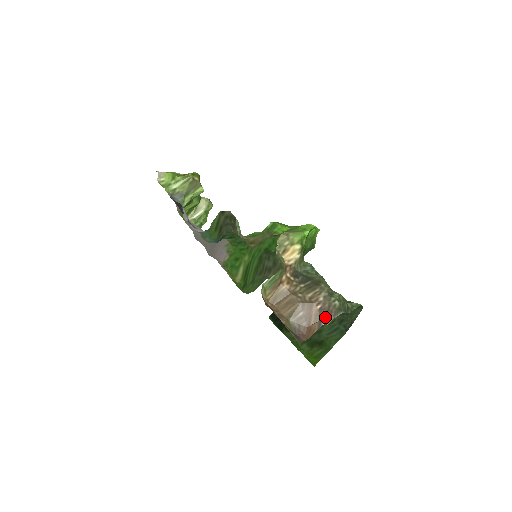
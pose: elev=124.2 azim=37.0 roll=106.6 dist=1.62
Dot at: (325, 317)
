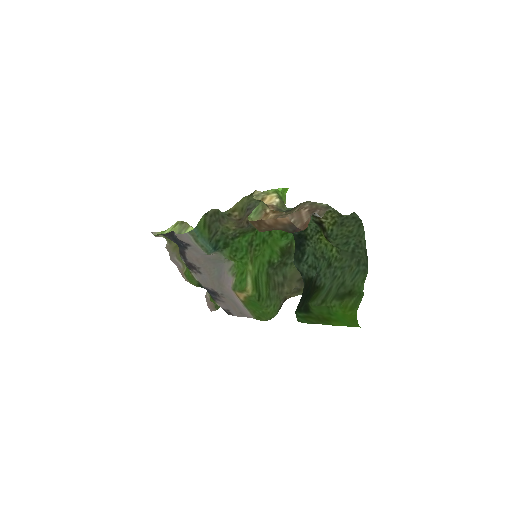
Dot at: occluded
